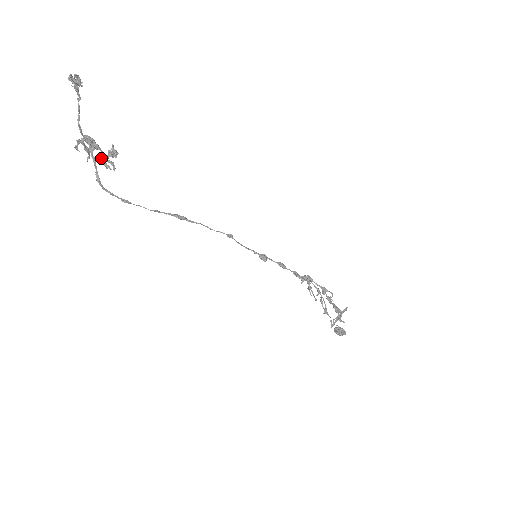
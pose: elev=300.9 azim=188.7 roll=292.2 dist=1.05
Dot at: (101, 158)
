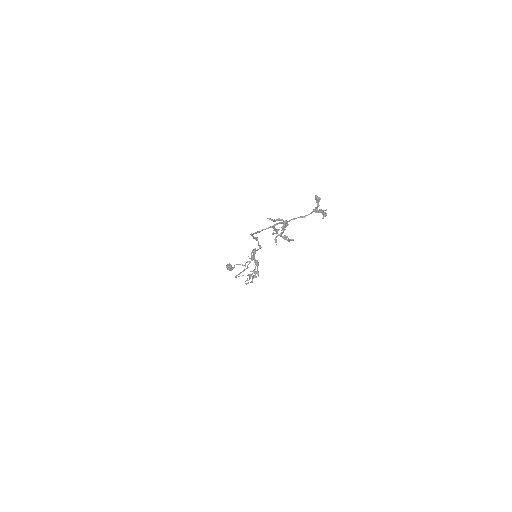
Dot at: (276, 229)
